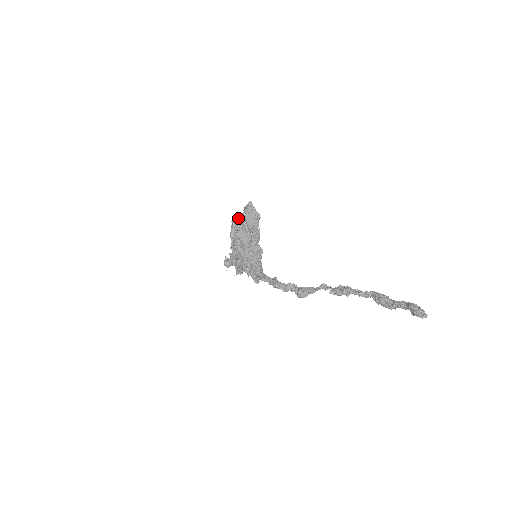
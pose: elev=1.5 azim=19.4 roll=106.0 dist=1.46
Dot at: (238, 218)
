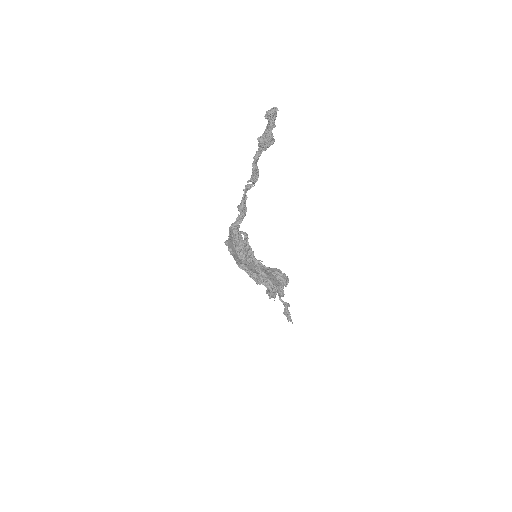
Dot at: occluded
